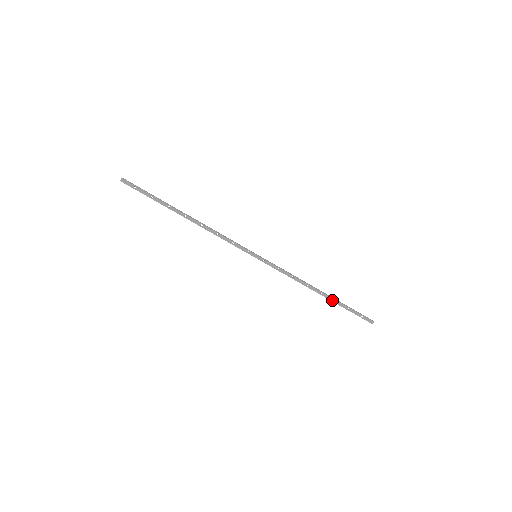
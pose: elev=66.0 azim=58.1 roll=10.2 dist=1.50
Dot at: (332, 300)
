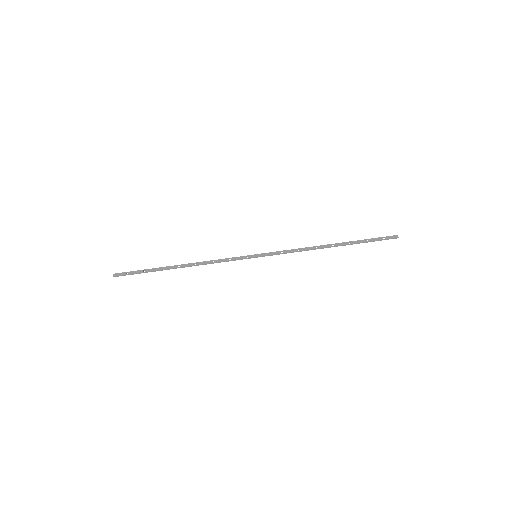
Dot at: (347, 244)
